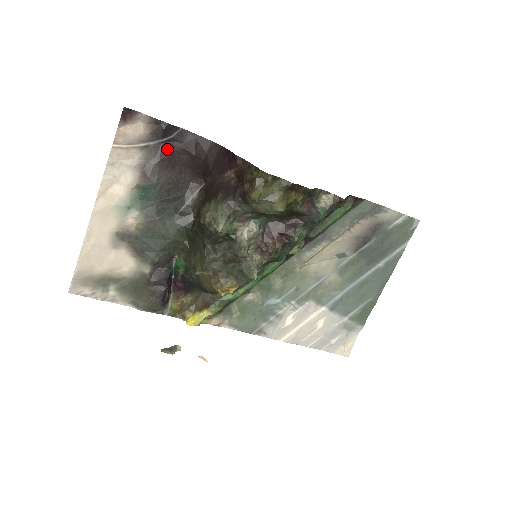
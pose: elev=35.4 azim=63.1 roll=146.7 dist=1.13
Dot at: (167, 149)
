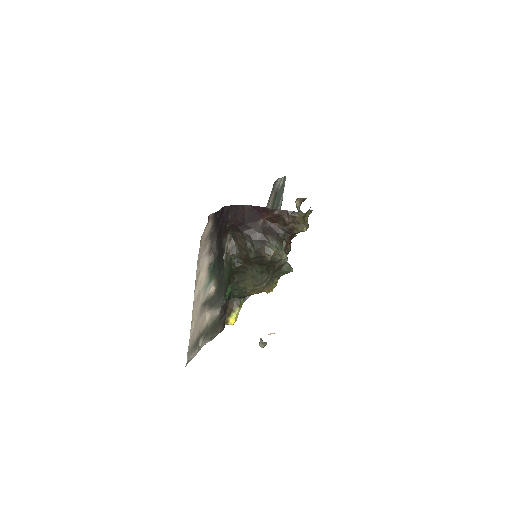
Dot at: (218, 227)
